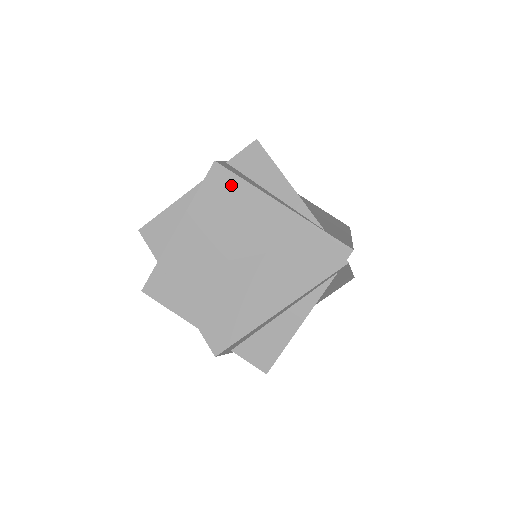
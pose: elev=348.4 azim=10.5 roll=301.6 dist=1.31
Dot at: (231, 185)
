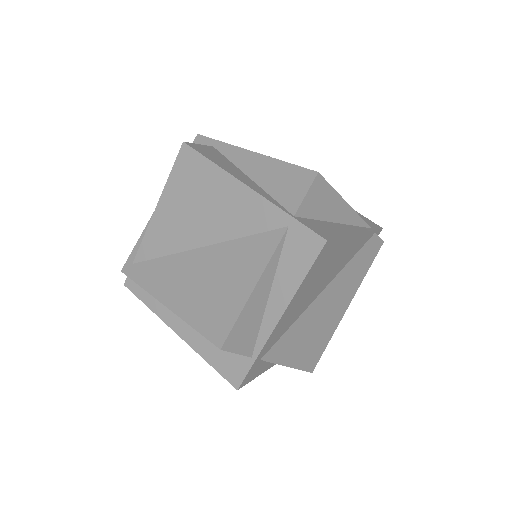
Dot at: (332, 250)
